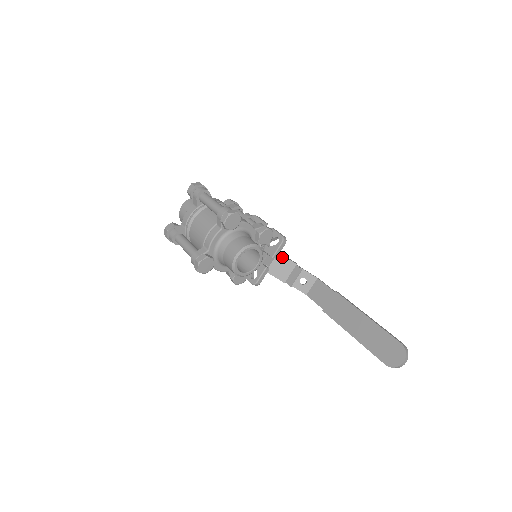
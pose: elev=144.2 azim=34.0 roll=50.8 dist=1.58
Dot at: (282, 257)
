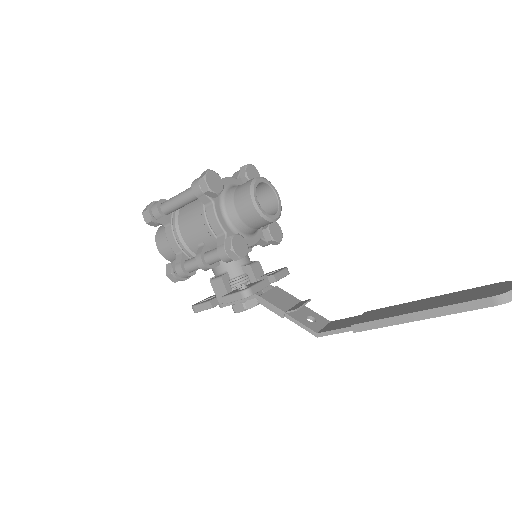
Dot at: (282, 290)
